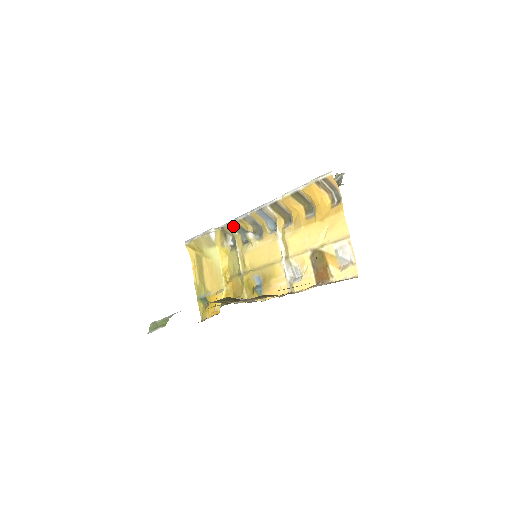
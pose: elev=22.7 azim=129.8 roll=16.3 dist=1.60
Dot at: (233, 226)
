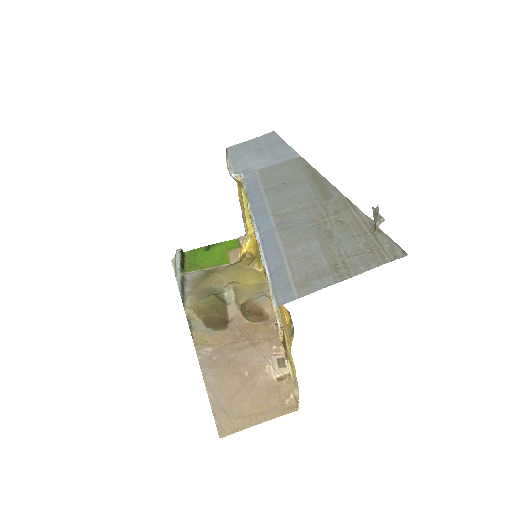
Dot at: occluded
